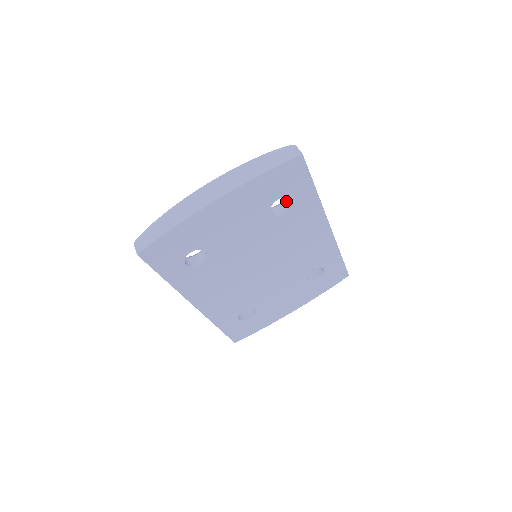
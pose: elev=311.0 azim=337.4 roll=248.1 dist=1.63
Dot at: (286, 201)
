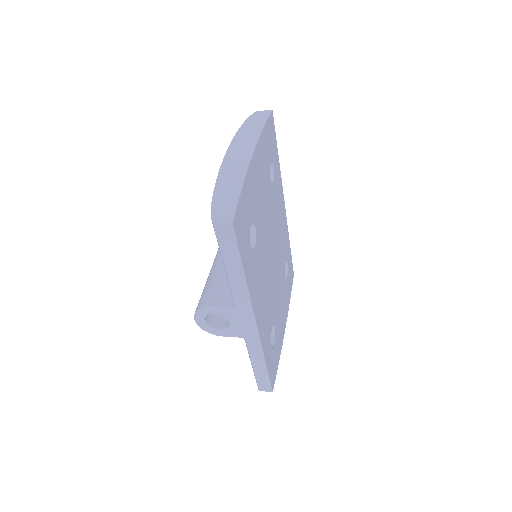
Dot at: occluded
